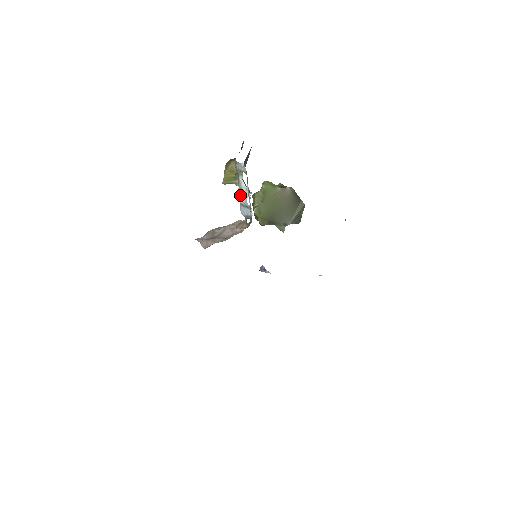
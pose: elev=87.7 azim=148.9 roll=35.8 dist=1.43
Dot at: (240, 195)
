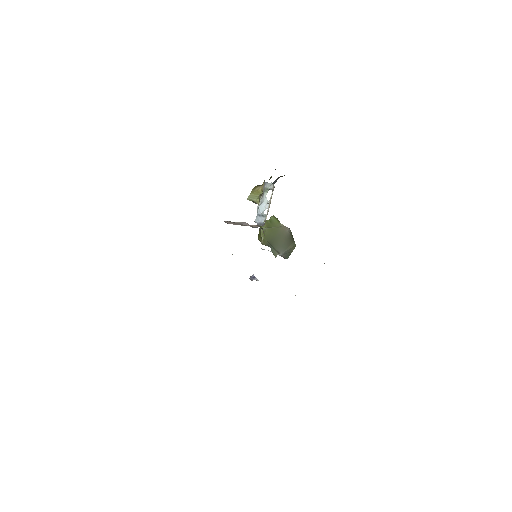
Dot at: (260, 206)
